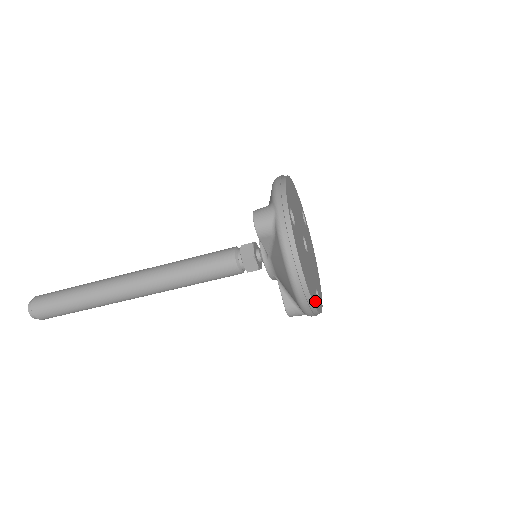
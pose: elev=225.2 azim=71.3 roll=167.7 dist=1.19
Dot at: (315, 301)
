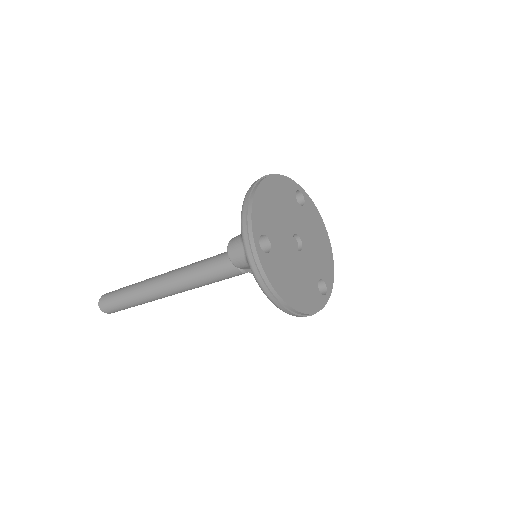
Dot at: (313, 304)
